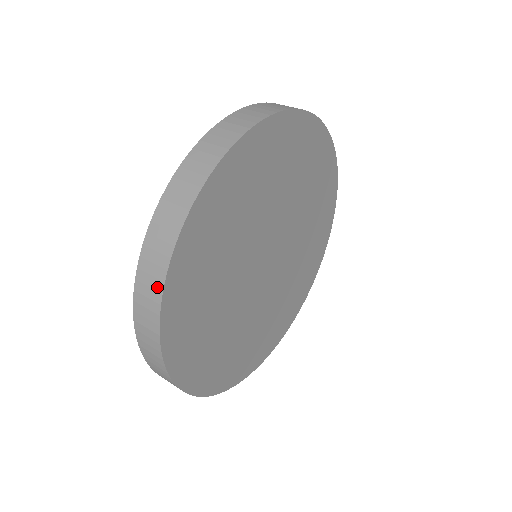
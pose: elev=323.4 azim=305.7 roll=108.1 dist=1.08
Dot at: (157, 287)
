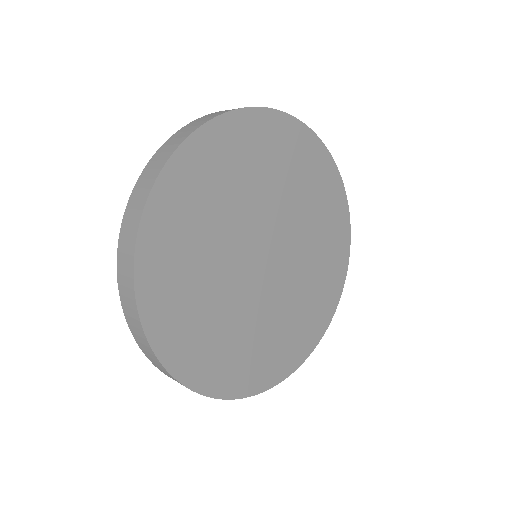
Dot at: (165, 157)
